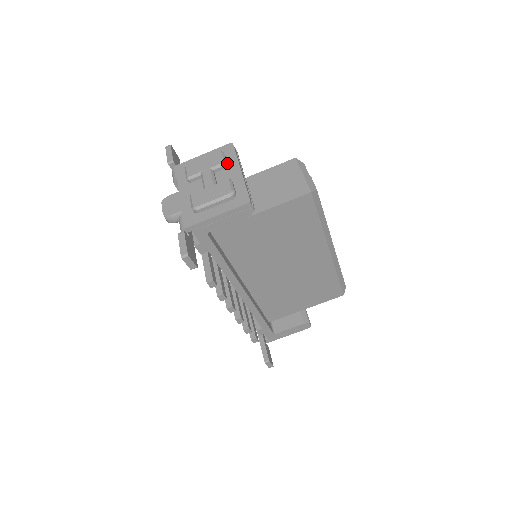
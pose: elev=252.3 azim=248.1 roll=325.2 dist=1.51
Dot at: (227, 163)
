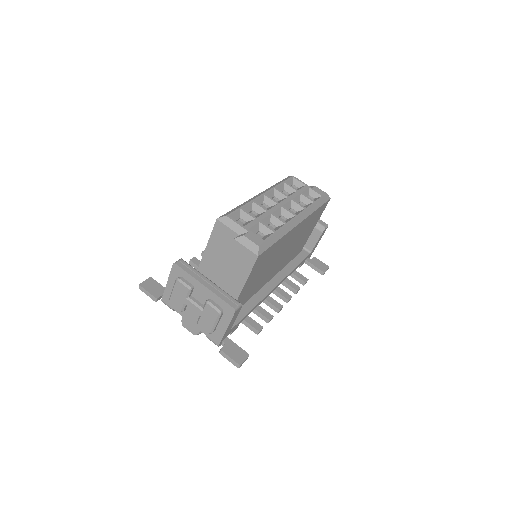
Dot at: (190, 285)
